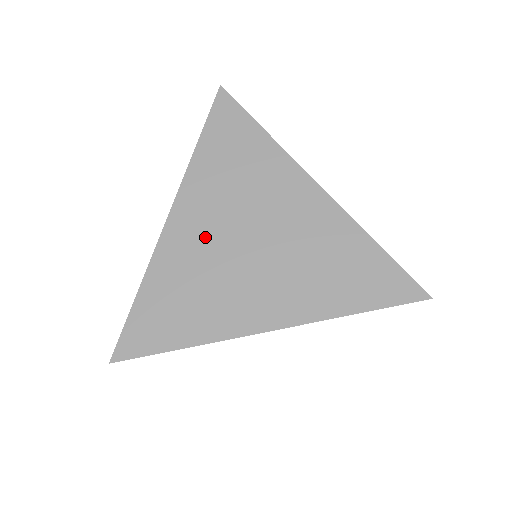
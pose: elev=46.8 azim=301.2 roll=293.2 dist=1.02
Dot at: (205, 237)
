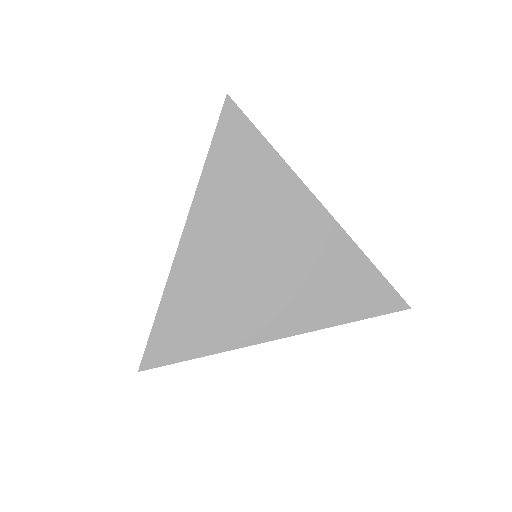
Dot at: (219, 256)
